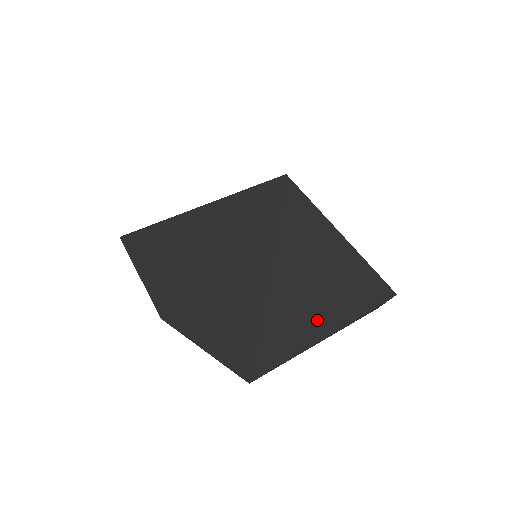
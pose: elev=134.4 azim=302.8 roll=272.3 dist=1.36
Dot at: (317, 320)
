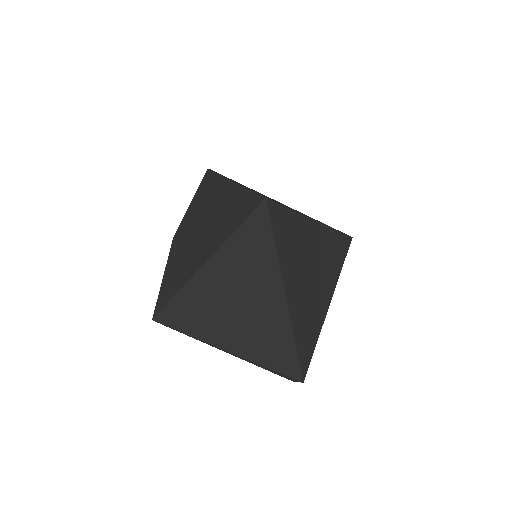
Dot at: (224, 329)
